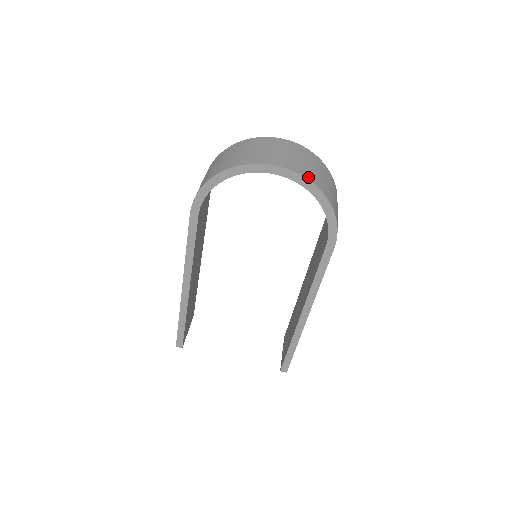
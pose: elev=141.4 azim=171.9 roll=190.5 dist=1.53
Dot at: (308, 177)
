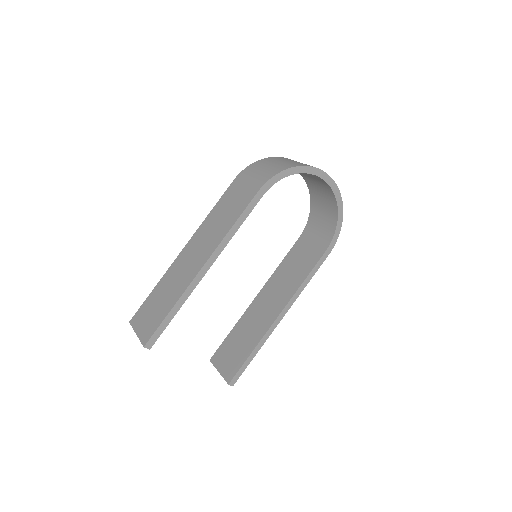
Dot at: (339, 194)
